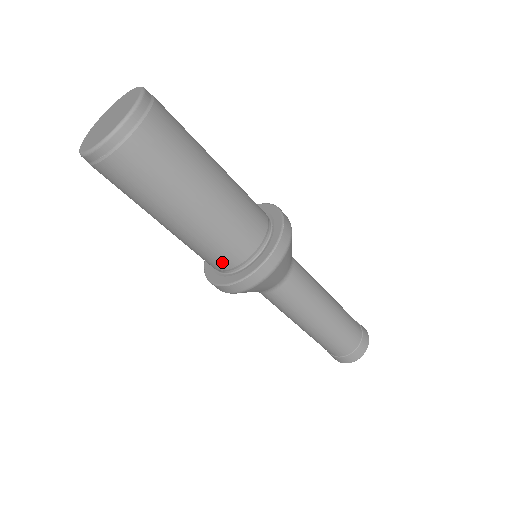
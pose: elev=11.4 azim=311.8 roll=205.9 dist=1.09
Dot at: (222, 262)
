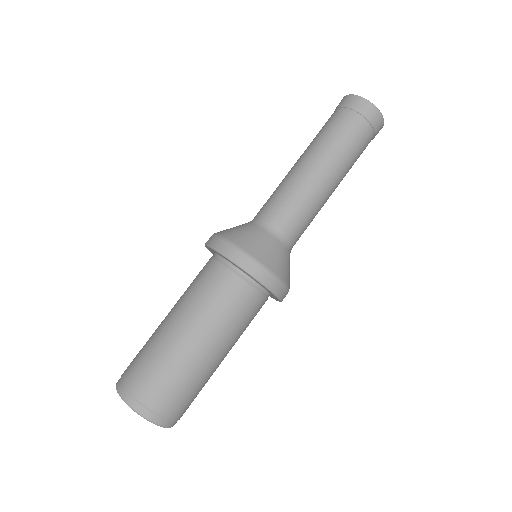
Dot at: occluded
